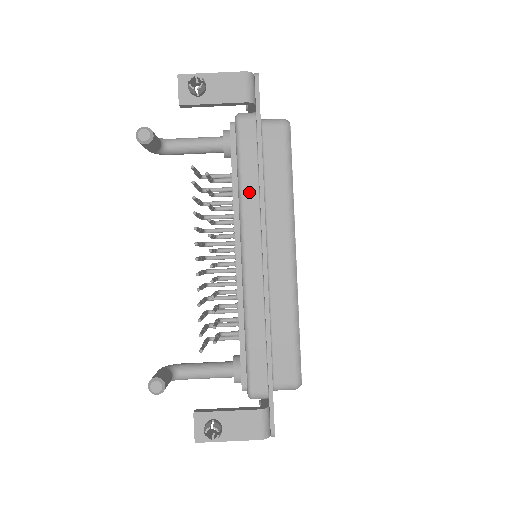
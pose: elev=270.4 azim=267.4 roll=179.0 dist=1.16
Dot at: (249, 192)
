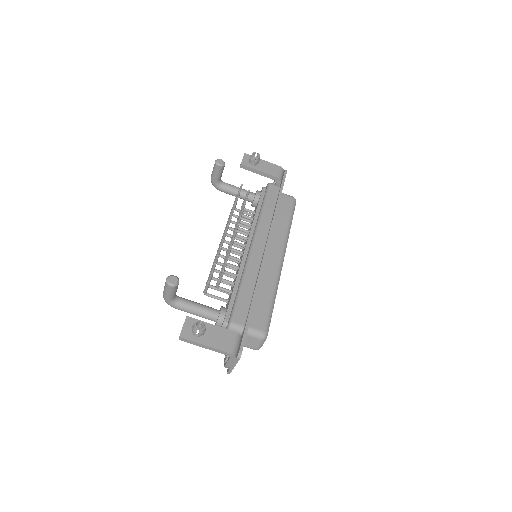
Dot at: (266, 215)
